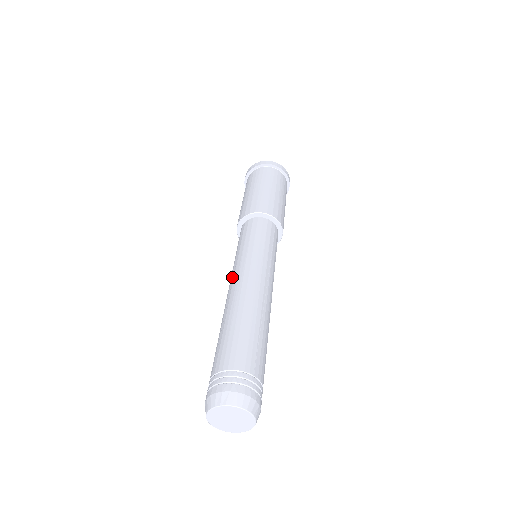
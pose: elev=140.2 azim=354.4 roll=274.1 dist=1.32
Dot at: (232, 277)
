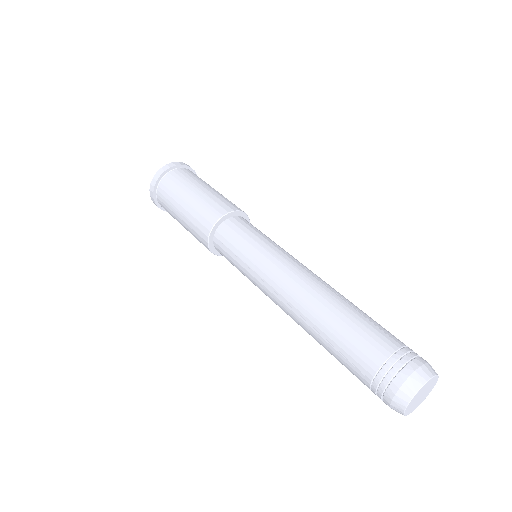
Dot at: (270, 290)
